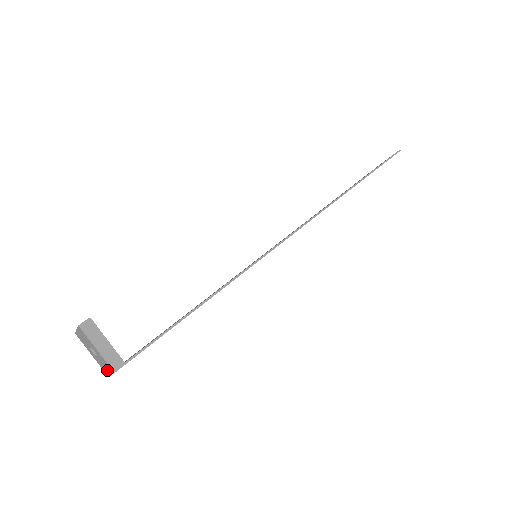
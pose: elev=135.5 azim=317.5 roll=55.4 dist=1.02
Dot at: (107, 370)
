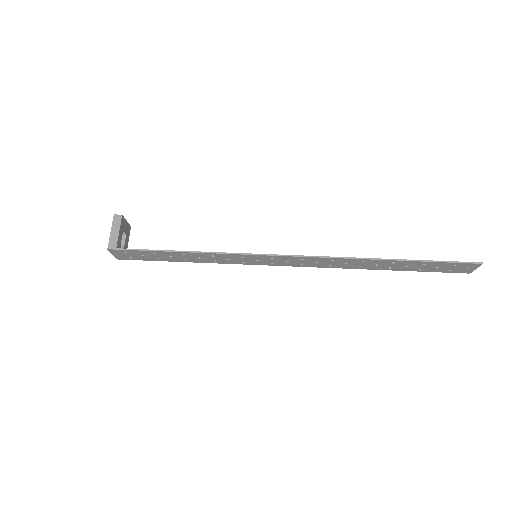
Dot at: occluded
